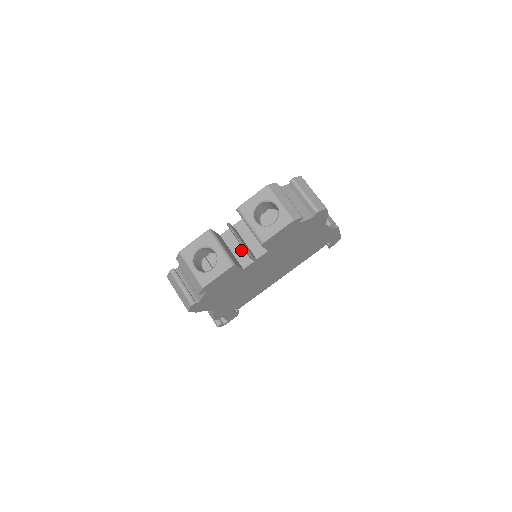
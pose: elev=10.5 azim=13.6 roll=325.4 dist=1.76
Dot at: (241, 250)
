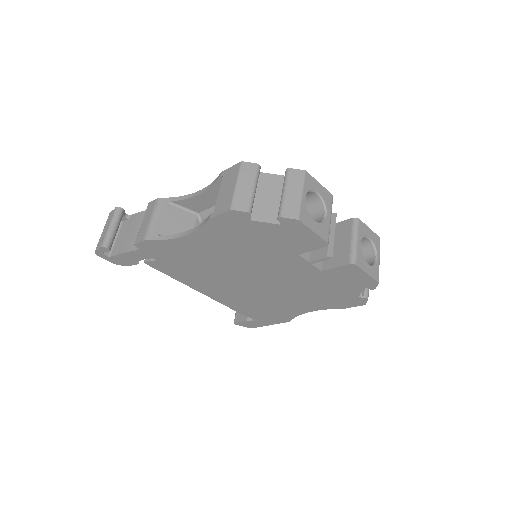
Dot at: occluded
